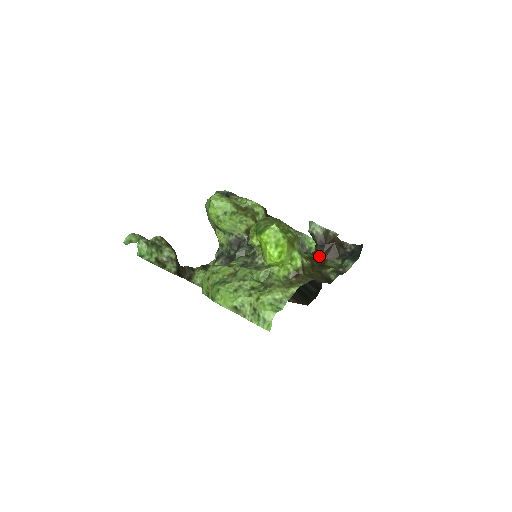
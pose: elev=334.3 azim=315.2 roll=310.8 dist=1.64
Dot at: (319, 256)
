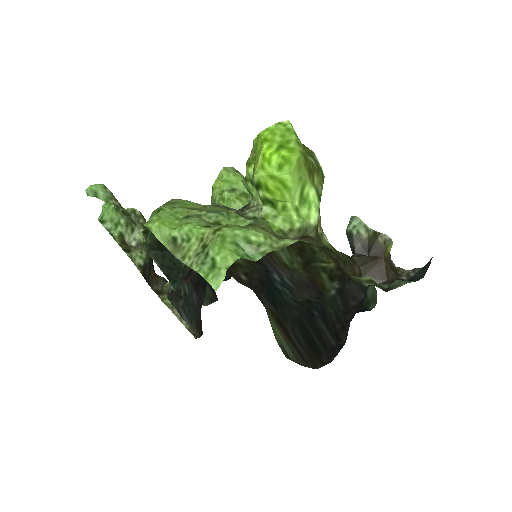
Dot at: (353, 265)
